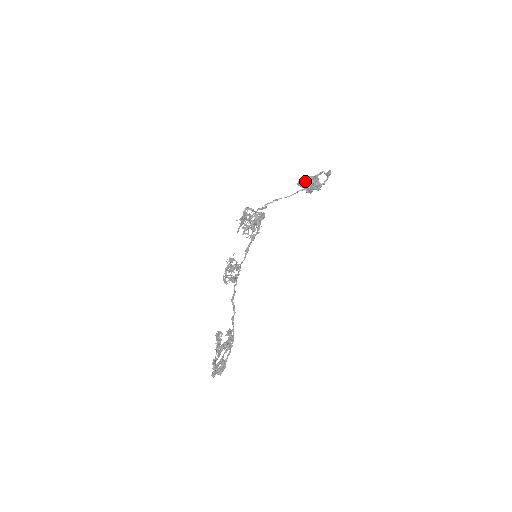
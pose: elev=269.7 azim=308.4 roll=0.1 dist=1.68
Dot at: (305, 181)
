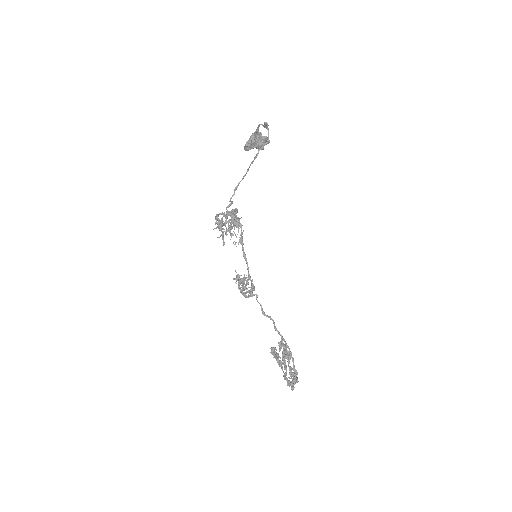
Dot at: (249, 144)
